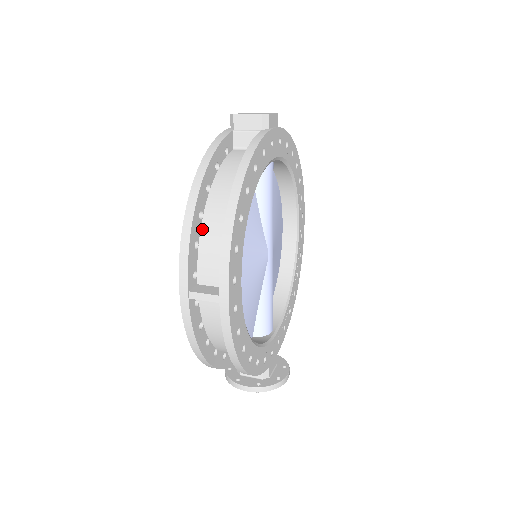
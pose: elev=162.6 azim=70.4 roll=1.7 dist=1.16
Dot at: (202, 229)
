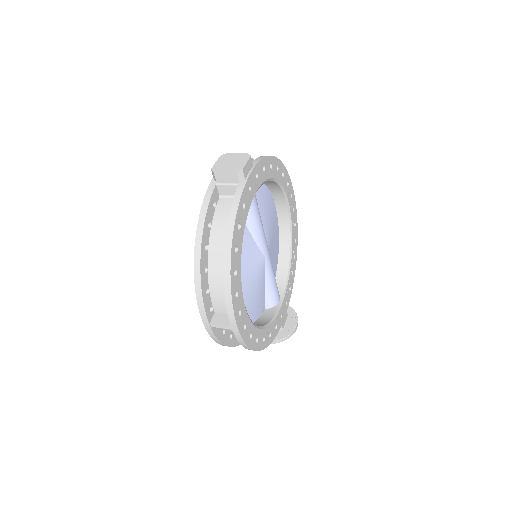
Dot at: (209, 279)
